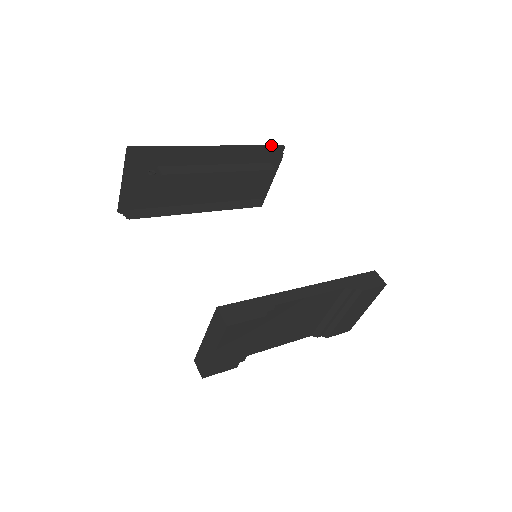
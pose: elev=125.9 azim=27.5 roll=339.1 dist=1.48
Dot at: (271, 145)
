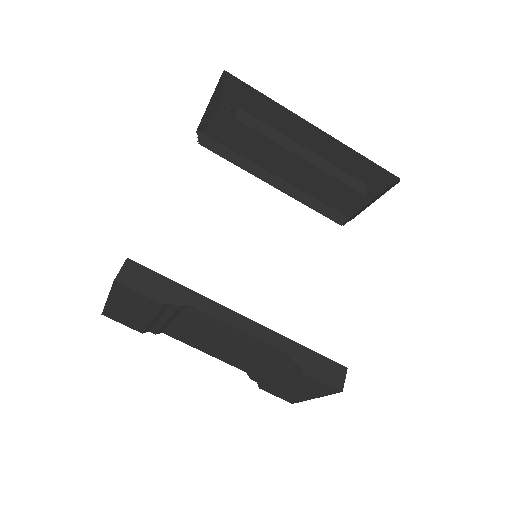
Dot at: (385, 169)
